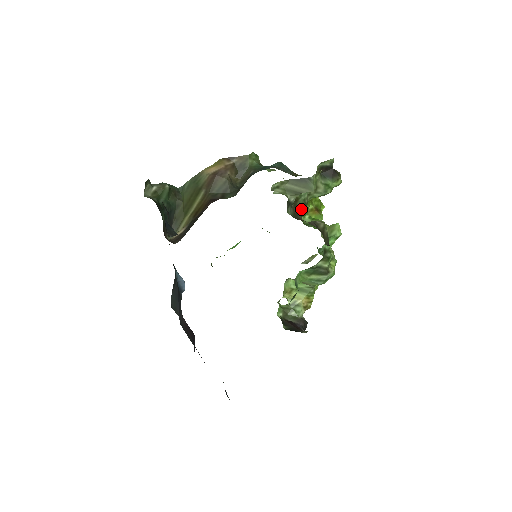
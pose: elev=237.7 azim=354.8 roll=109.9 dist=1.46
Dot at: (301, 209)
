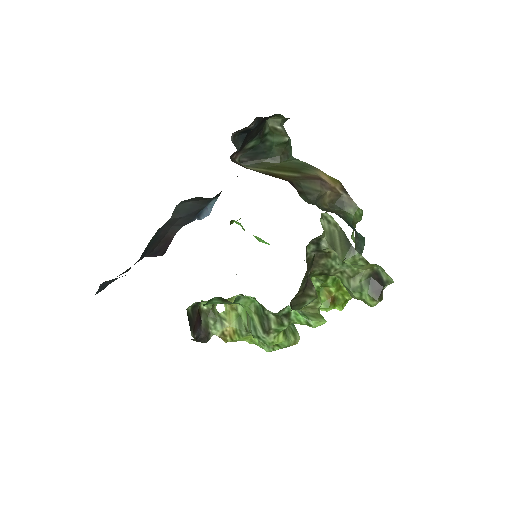
Dot at: (321, 267)
